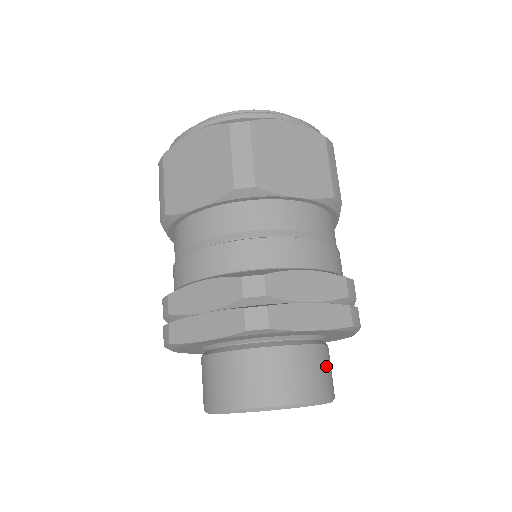
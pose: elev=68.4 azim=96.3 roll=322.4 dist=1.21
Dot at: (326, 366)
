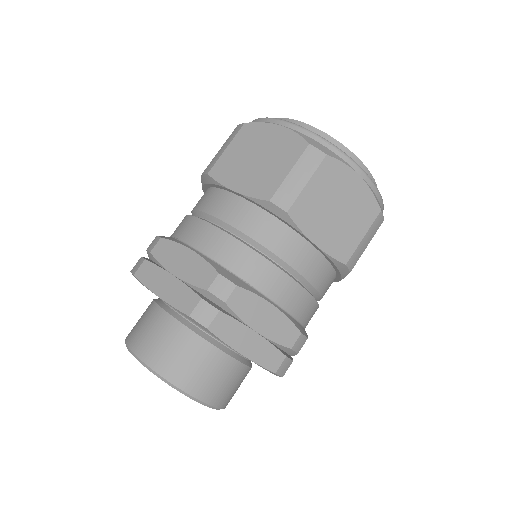
Dot at: (235, 382)
